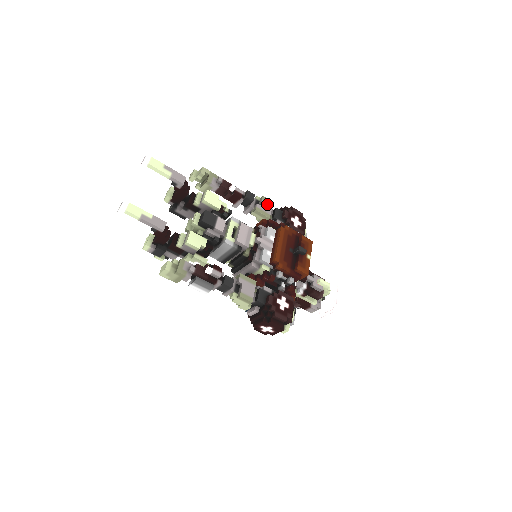
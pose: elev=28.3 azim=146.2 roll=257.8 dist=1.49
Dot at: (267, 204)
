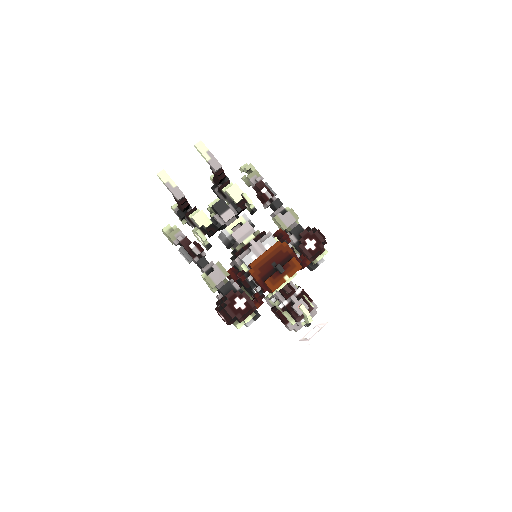
Dot at: (291, 217)
